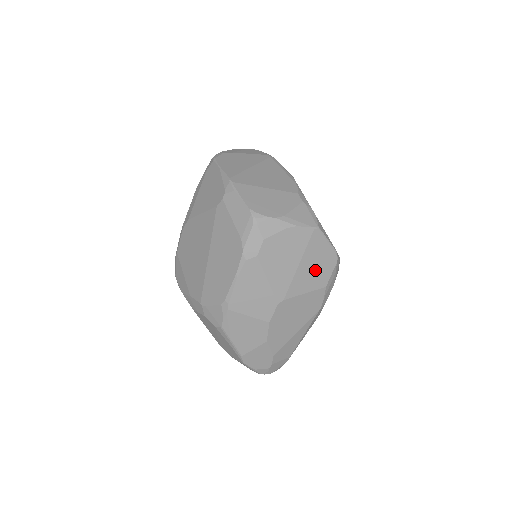
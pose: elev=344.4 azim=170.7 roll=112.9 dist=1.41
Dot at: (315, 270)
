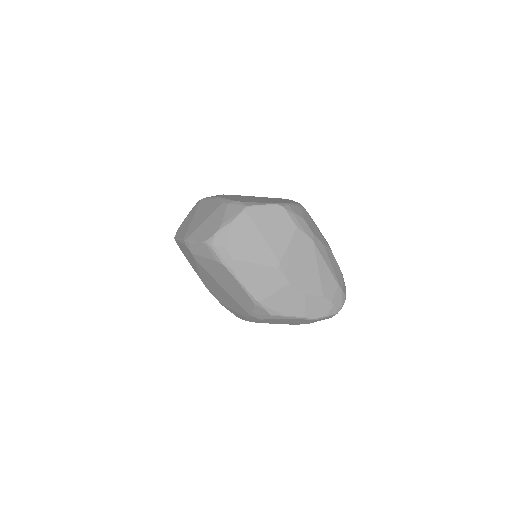
Dot at: (277, 227)
